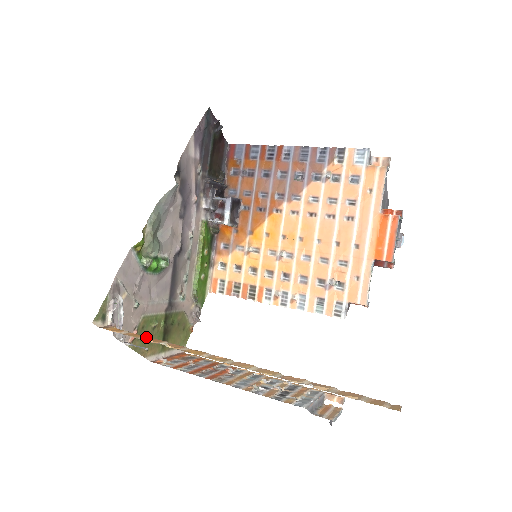
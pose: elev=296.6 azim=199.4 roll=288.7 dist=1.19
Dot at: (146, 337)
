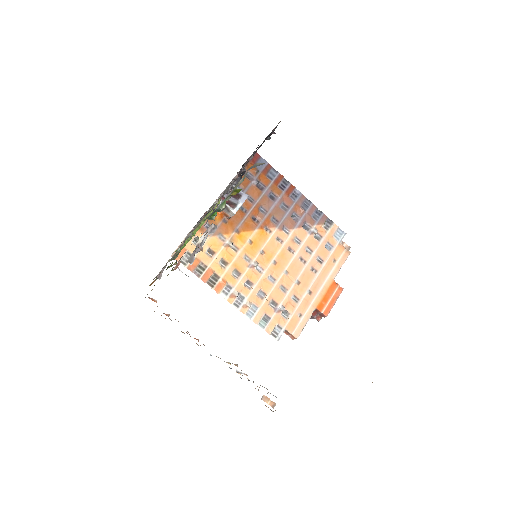
Dot at: occluded
